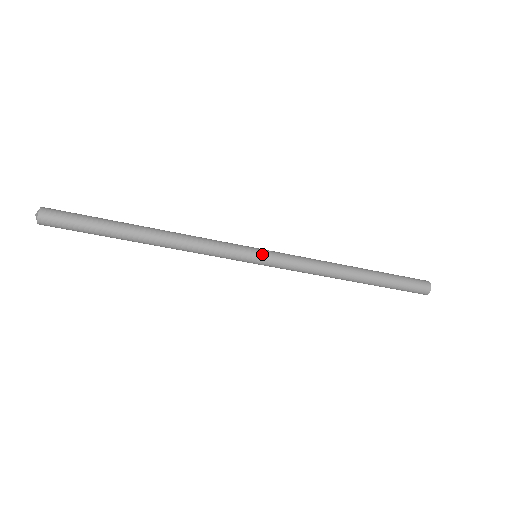
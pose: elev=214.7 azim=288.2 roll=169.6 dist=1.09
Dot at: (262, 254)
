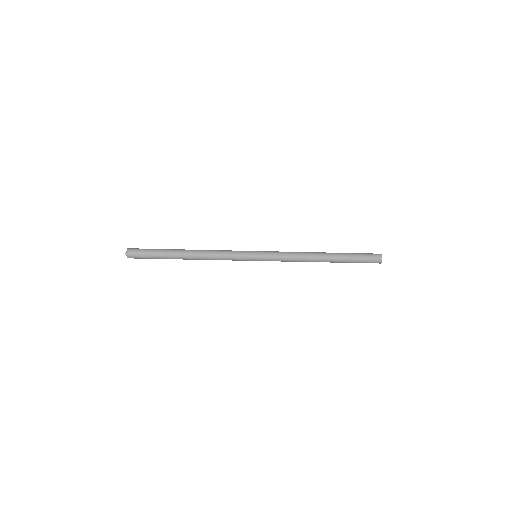
Dot at: (259, 254)
